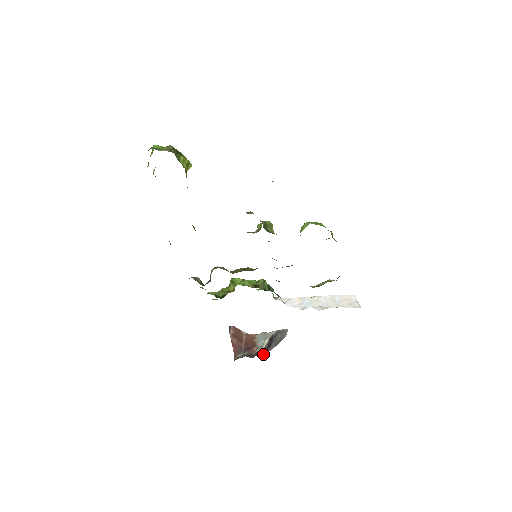
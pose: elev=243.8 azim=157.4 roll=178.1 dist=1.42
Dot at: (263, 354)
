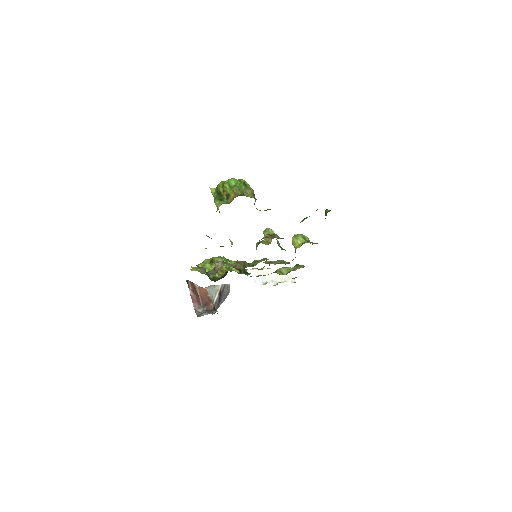
Dot at: (216, 308)
